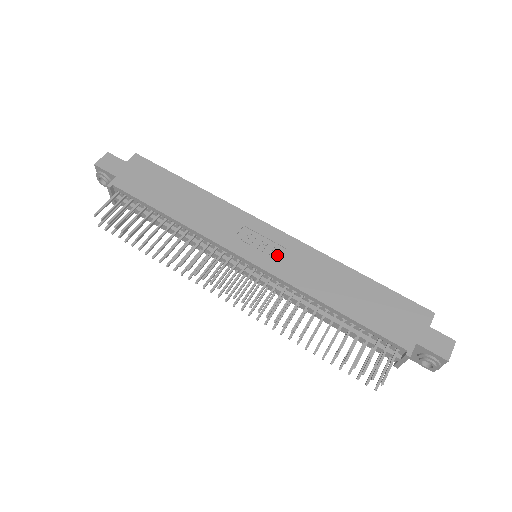
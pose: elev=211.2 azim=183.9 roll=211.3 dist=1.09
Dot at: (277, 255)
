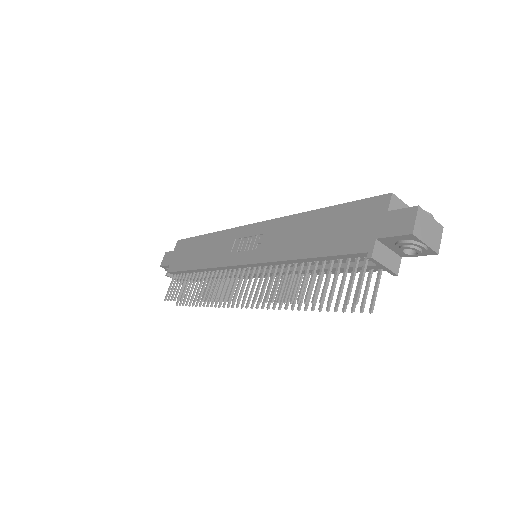
Dot at: (258, 245)
